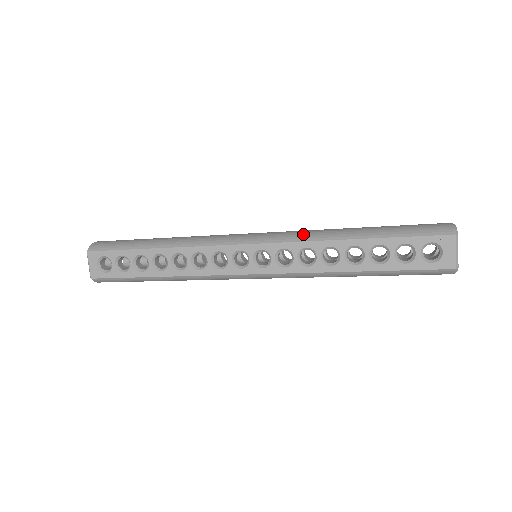
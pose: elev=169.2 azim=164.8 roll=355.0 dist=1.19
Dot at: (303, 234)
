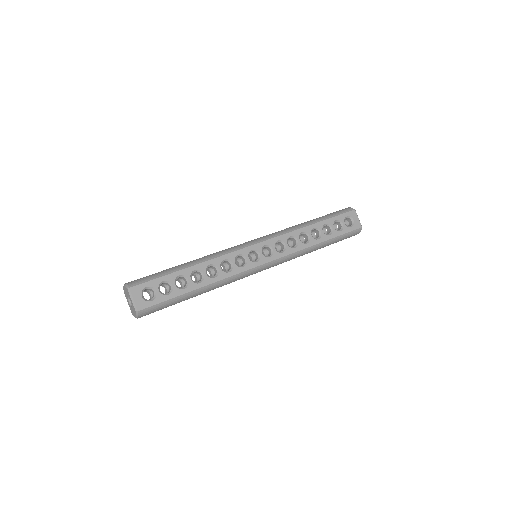
Dot at: (283, 230)
